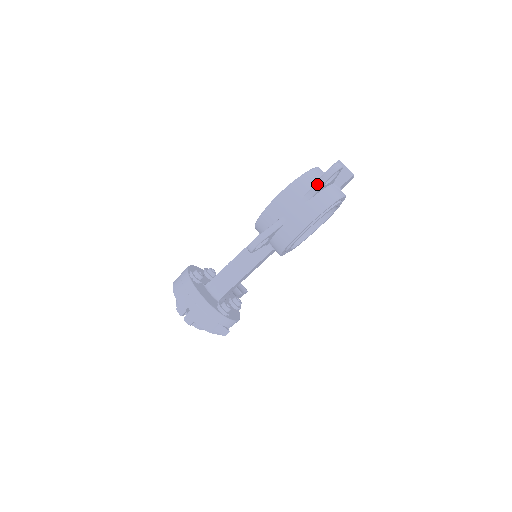
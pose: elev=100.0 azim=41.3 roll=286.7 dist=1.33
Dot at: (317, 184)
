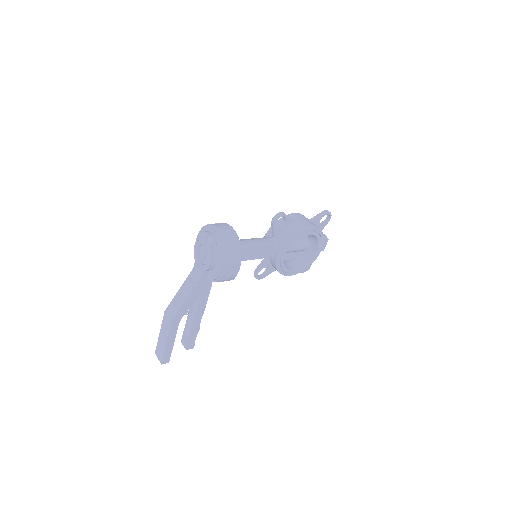
Dot at: (318, 215)
